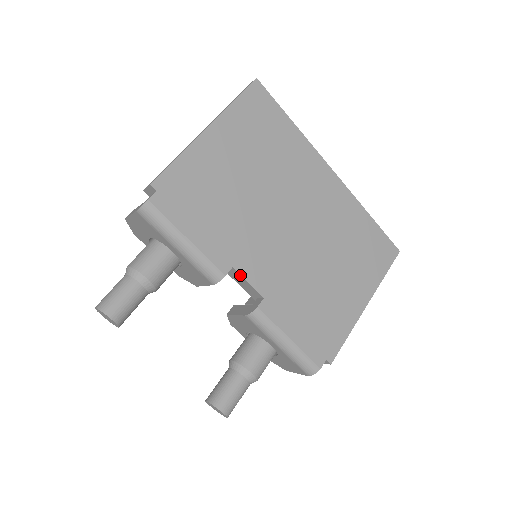
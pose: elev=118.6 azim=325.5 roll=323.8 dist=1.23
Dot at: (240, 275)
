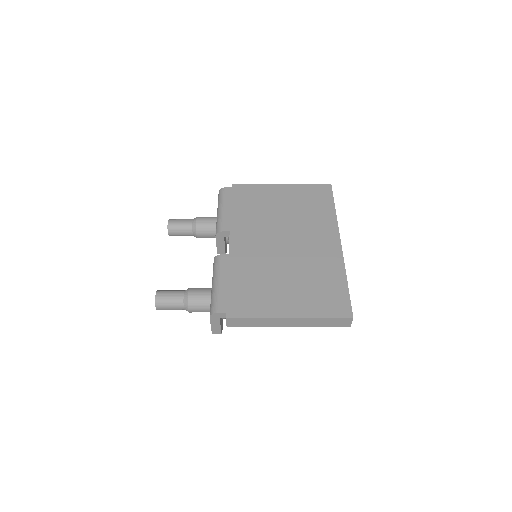
Dot at: (229, 238)
